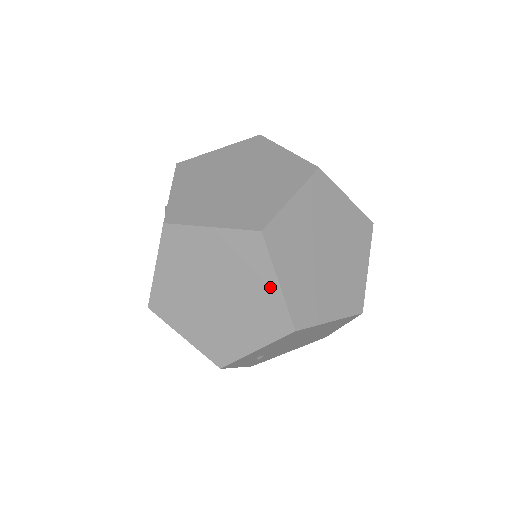
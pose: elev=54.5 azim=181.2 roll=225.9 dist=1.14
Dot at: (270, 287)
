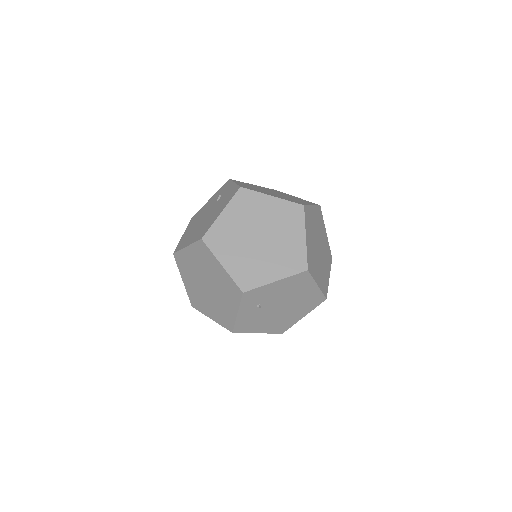
Dot at: (299, 239)
